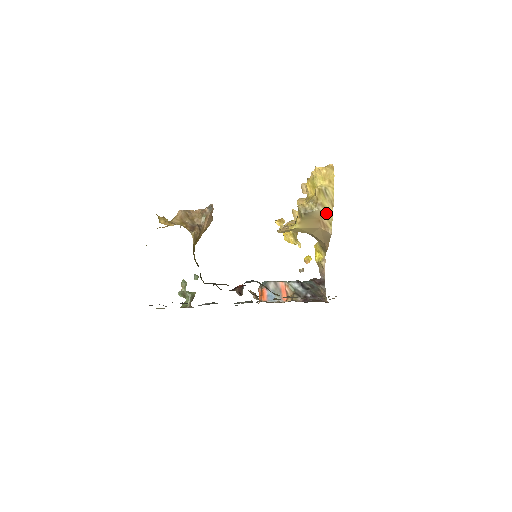
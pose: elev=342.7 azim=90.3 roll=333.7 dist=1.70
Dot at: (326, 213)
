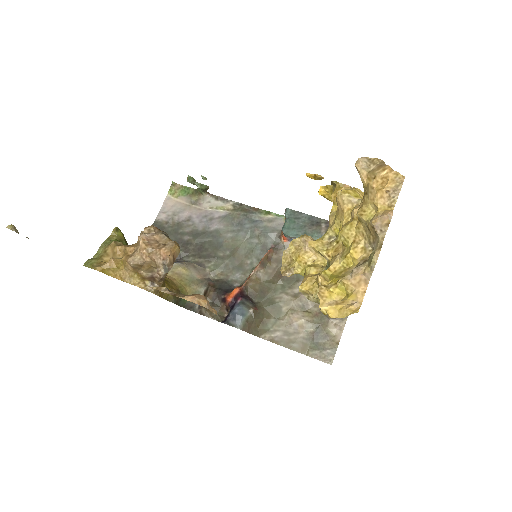
Dot at: occluded
